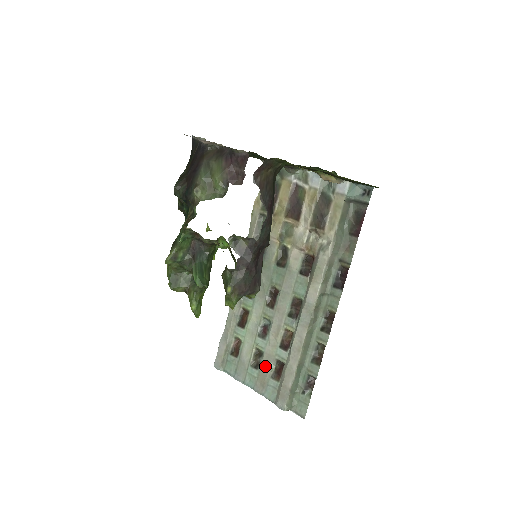
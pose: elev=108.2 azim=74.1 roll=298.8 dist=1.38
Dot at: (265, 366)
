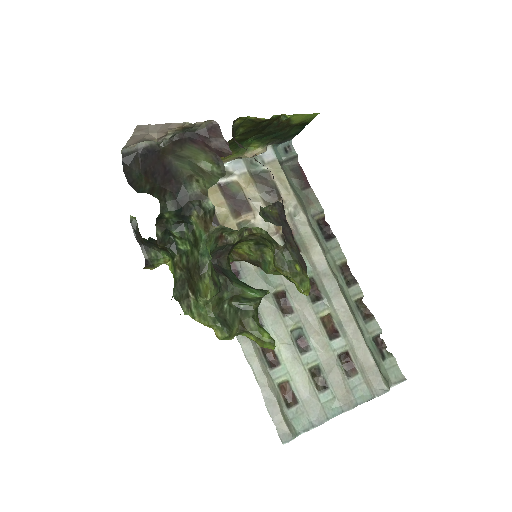
Dot at: (333, 375)
